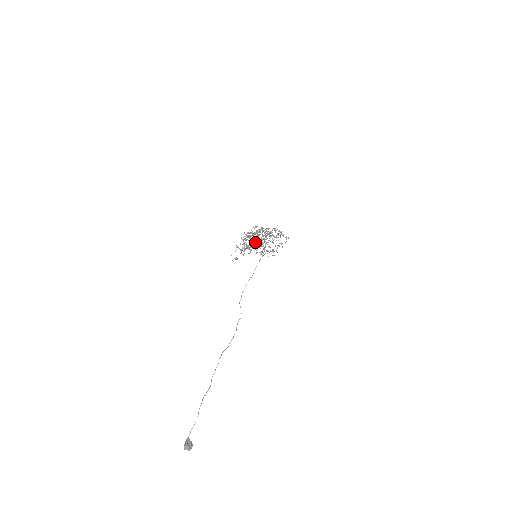
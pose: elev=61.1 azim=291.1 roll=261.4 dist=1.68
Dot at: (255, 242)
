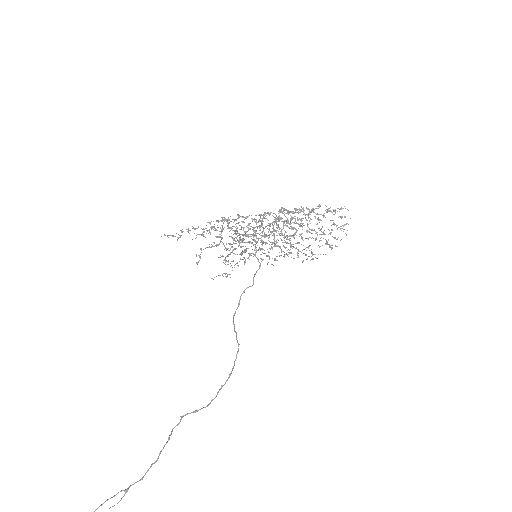
Dot at: occluded
